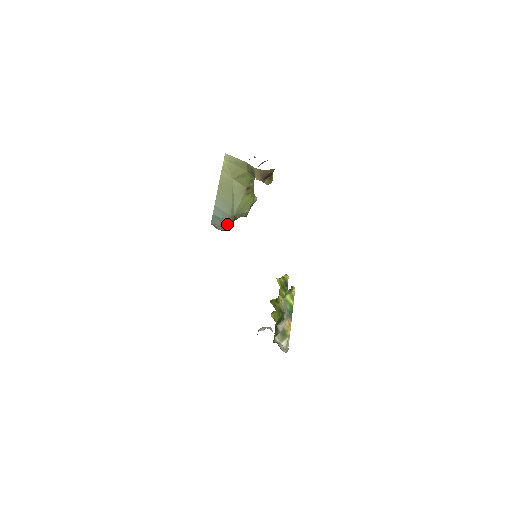
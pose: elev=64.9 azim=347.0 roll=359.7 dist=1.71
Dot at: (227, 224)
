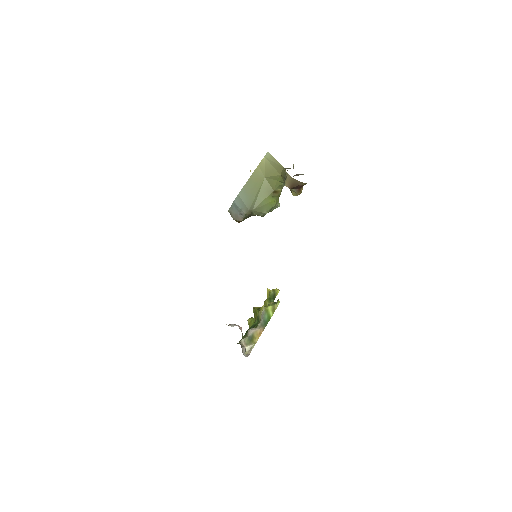
Dot at: (242, 216)
